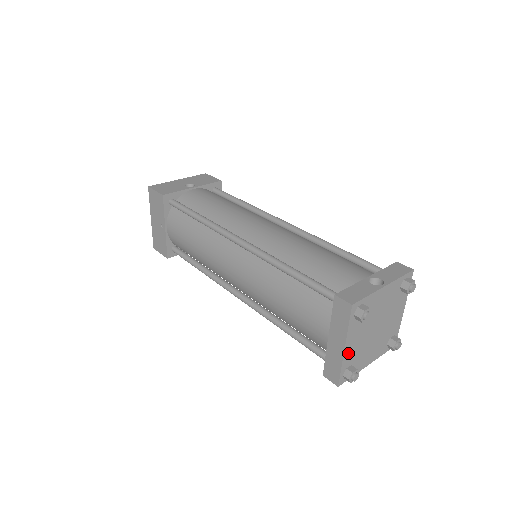
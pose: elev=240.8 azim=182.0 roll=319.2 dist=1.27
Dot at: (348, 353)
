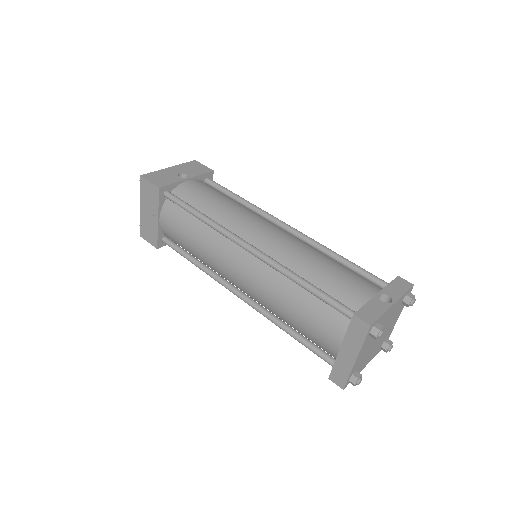
Dot at: (357, 362)
